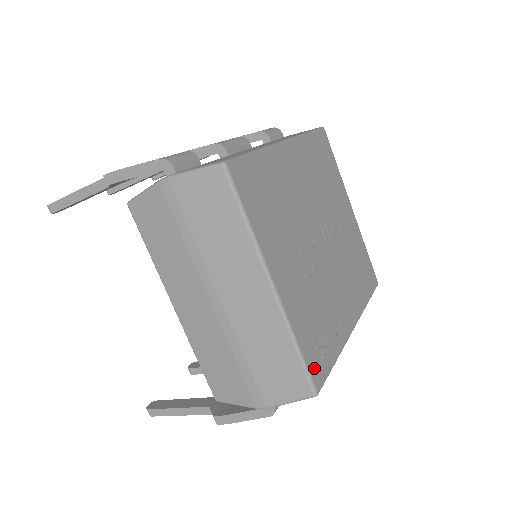
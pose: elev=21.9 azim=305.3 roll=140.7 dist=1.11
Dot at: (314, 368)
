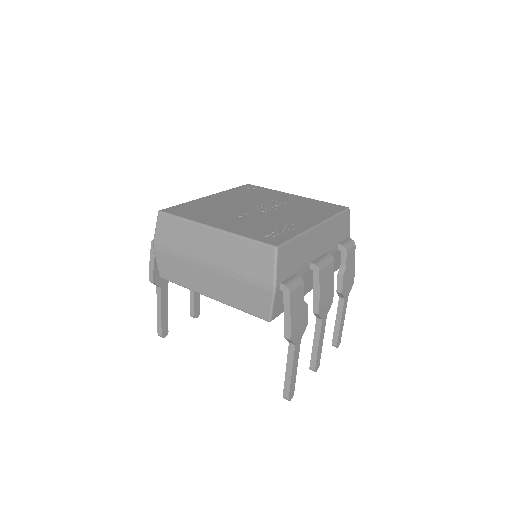
Dot at: (268, 240)
